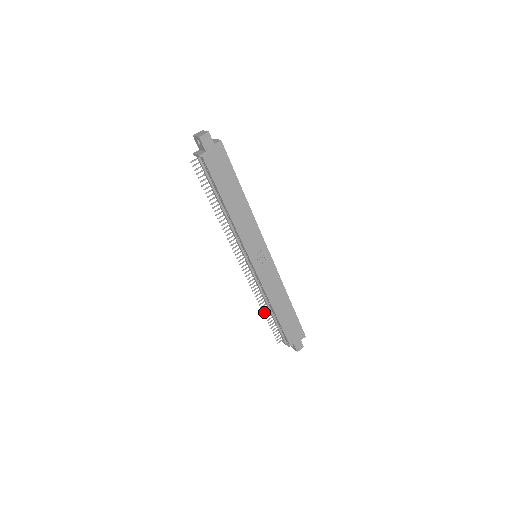
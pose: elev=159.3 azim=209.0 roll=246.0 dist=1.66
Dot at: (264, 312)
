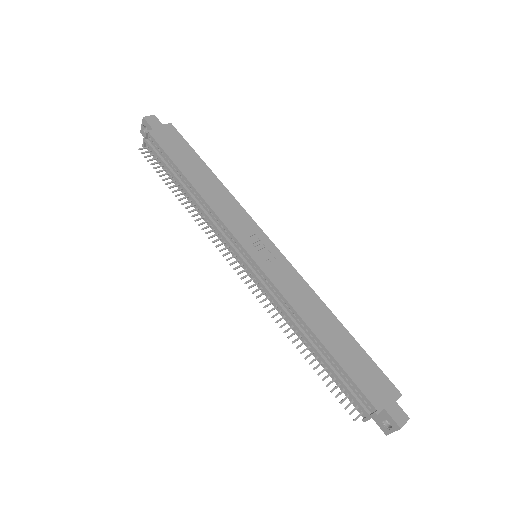
Dot at: (302, 352)
